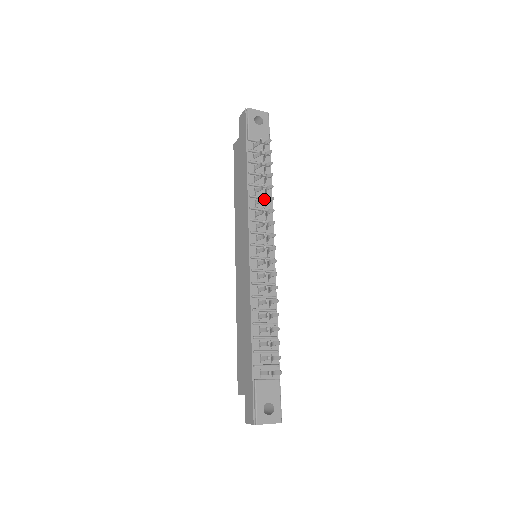
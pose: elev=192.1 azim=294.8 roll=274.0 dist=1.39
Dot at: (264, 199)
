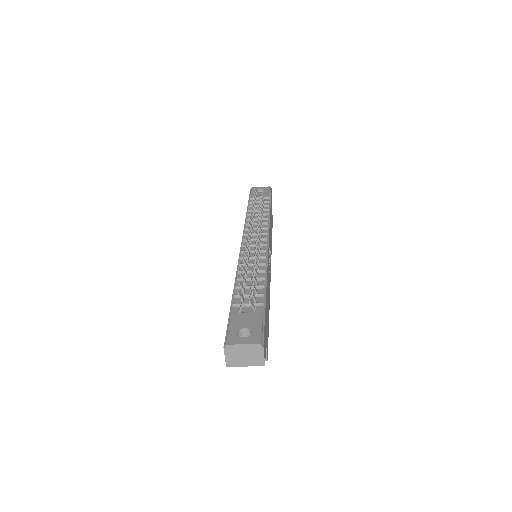
Dot at: occluded
